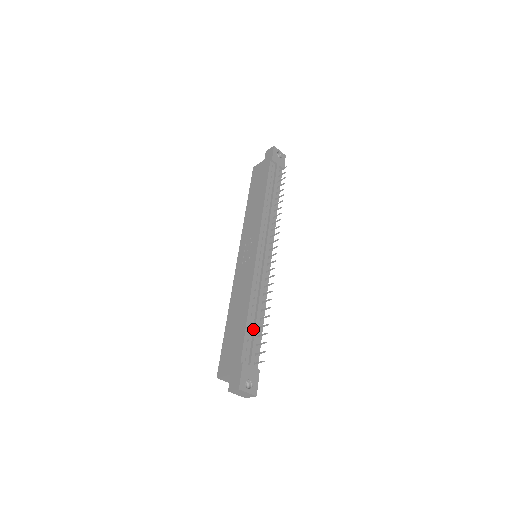
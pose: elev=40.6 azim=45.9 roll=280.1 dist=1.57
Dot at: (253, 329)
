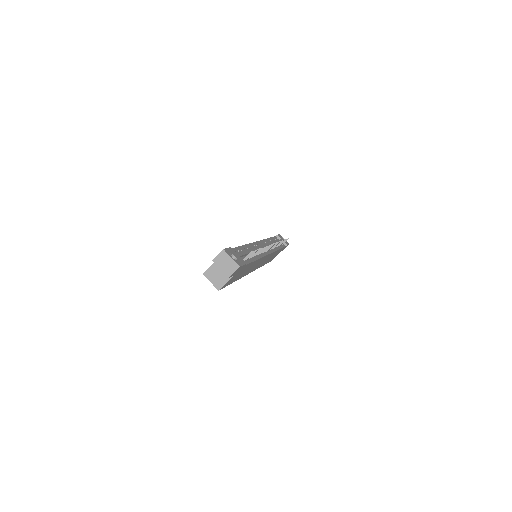
Dot at: occluded
